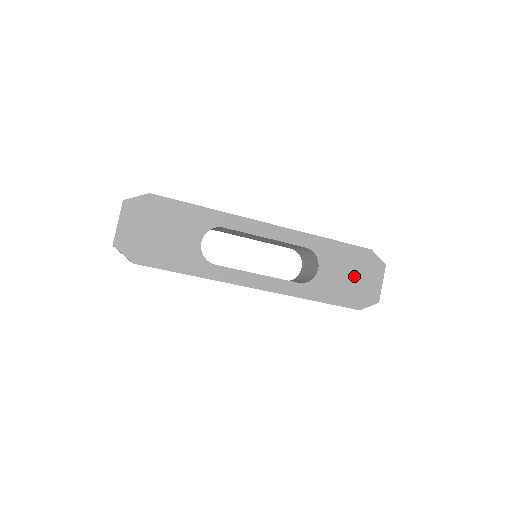
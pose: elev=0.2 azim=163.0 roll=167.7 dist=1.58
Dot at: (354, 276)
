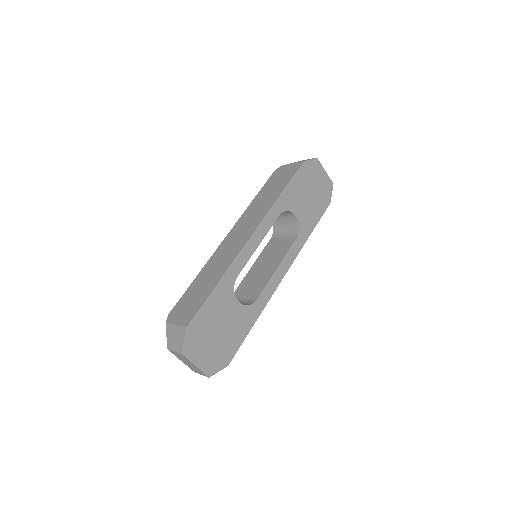
Dot at: (312, 190)
